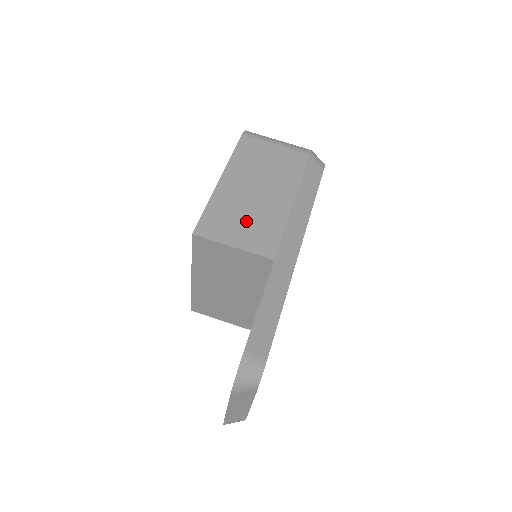
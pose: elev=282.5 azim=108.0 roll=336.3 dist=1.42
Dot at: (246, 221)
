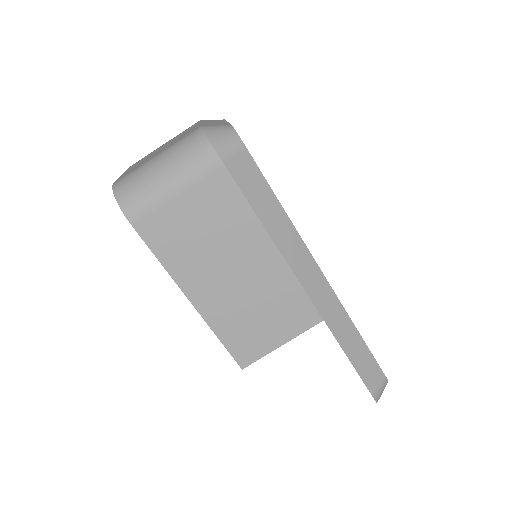
Dot at: (264, 314)
